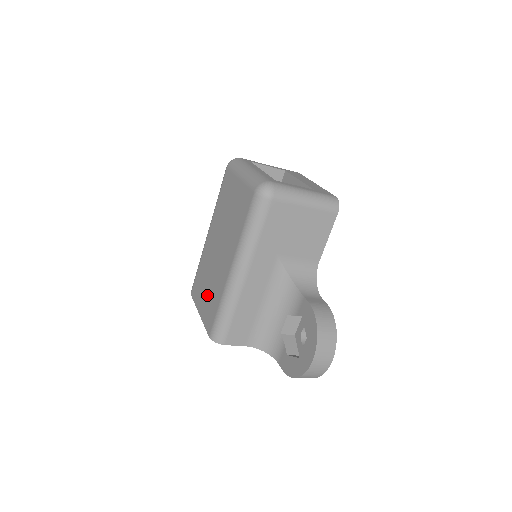
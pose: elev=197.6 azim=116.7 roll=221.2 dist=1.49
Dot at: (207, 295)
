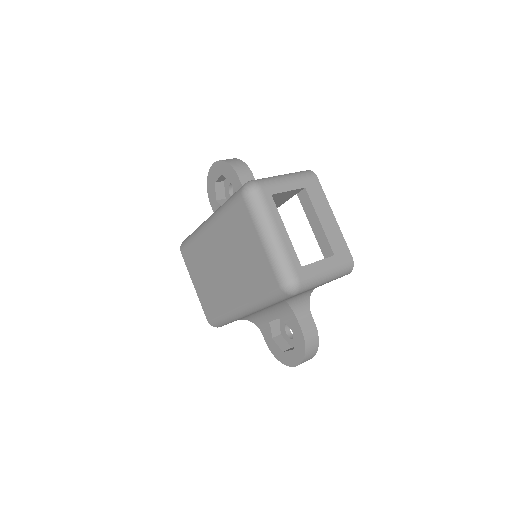
Dot at: (205, 286)
